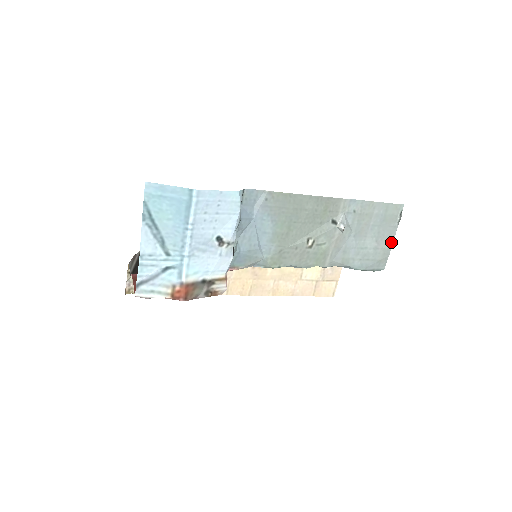
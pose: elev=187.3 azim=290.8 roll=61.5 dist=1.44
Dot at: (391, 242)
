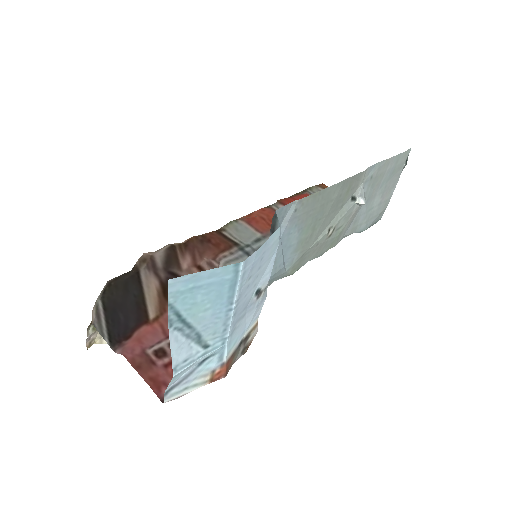
Dot at: (393, 191)
